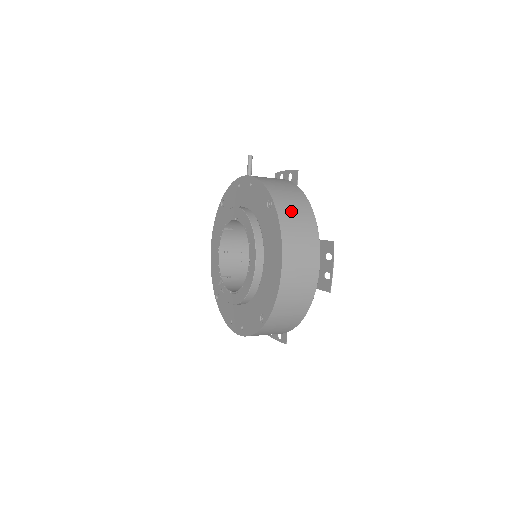
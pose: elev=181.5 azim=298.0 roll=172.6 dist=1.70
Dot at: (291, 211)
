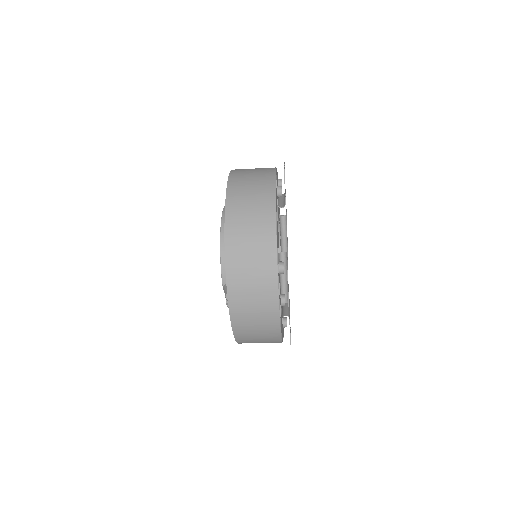
Dot at: occluded
